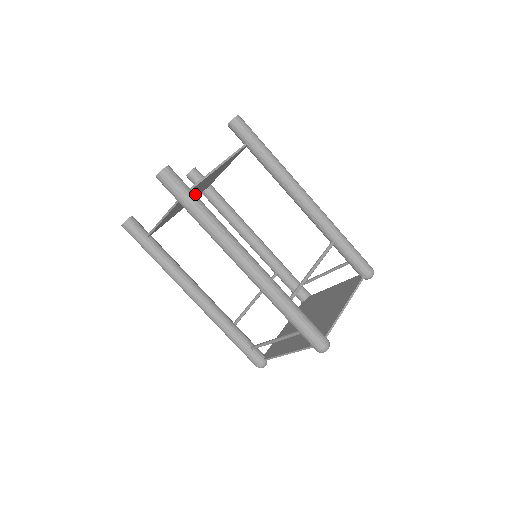
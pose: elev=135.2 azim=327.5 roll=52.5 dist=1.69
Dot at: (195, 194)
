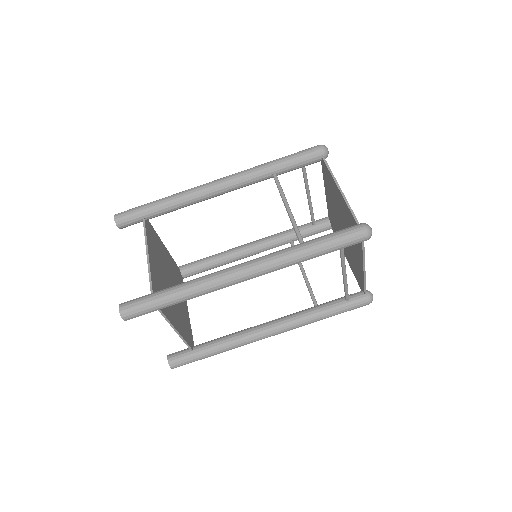
Dot at: occluded
